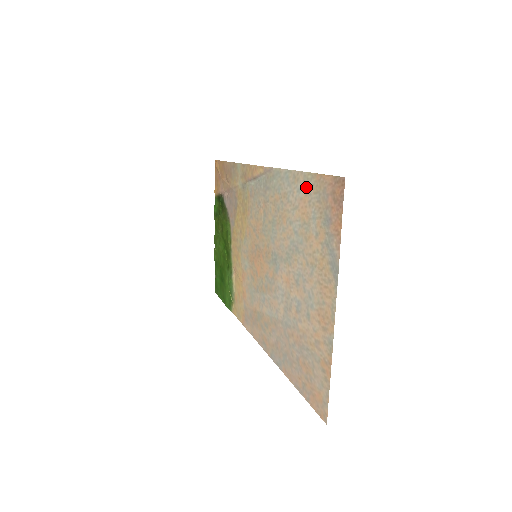
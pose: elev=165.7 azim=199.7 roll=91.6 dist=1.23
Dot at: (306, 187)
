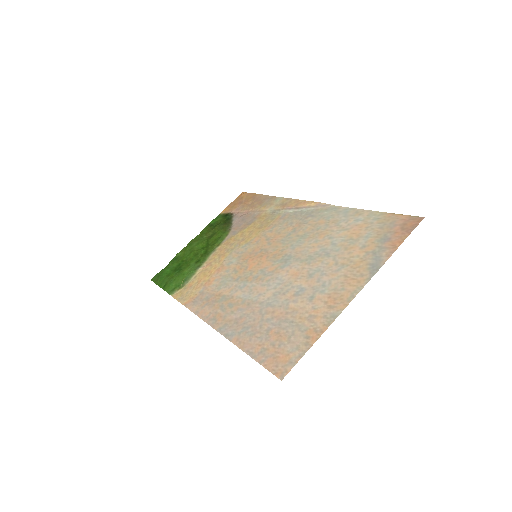
Dot at: (369, 219)
